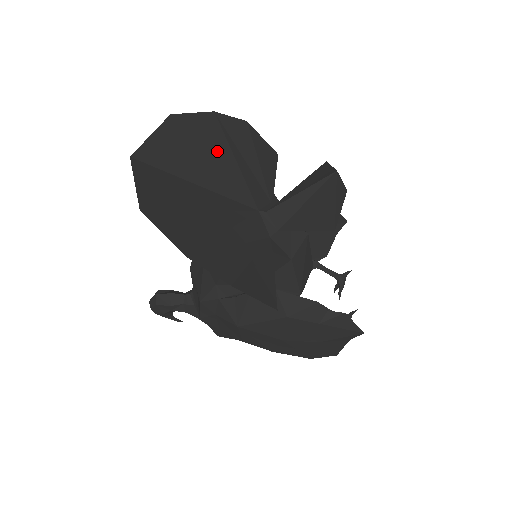
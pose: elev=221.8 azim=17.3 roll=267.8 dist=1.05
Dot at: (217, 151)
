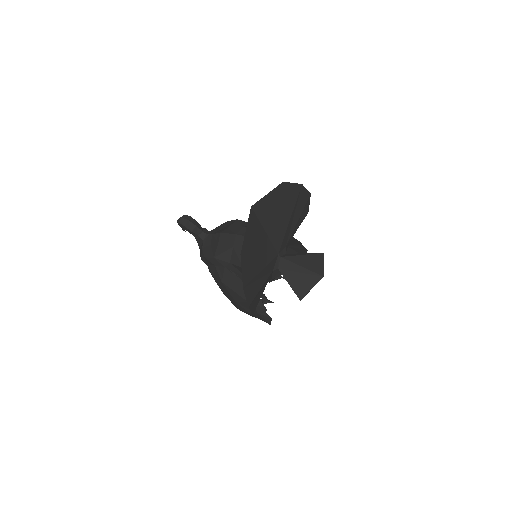
Dot at: (286, 212)
